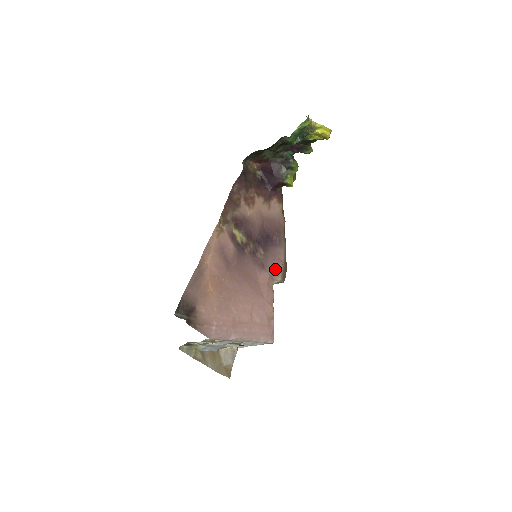
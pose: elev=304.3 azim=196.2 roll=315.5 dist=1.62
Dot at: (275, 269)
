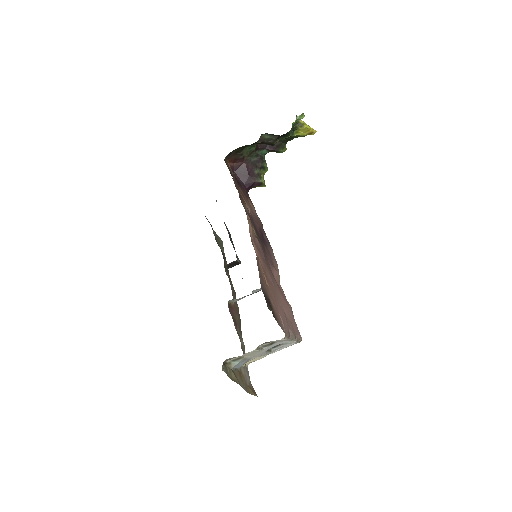
Dot at: (276, 267)
